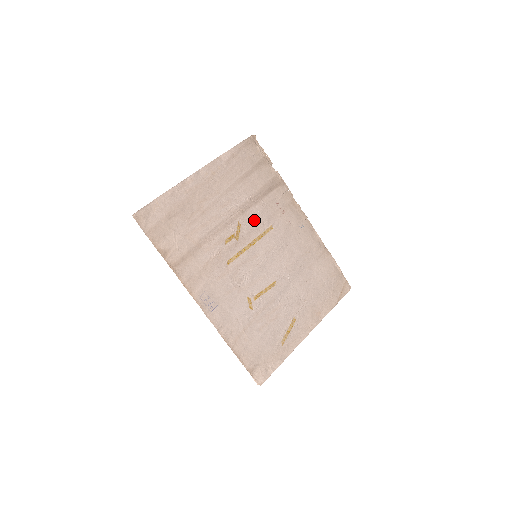
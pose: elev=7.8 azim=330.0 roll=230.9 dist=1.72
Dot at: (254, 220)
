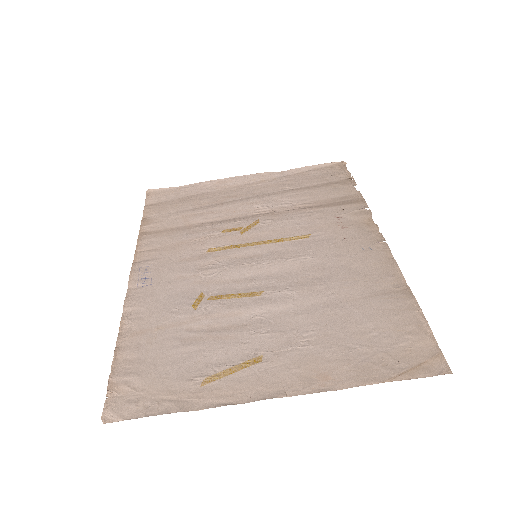
Dot at: (284, 223)
